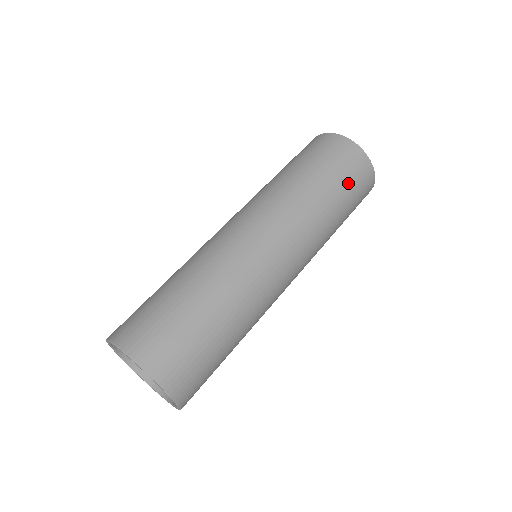
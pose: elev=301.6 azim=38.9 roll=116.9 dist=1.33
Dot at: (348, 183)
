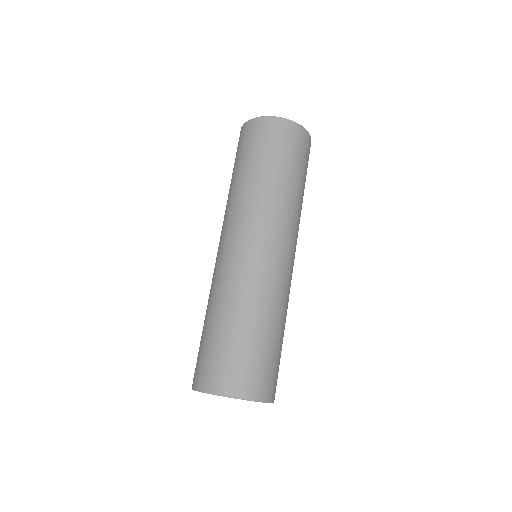
Dot at: (301, 161)
